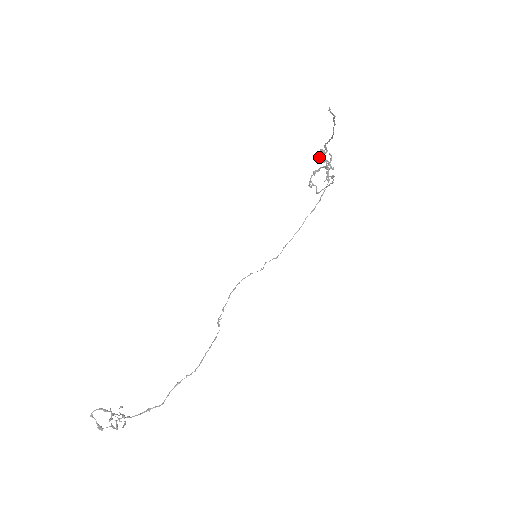
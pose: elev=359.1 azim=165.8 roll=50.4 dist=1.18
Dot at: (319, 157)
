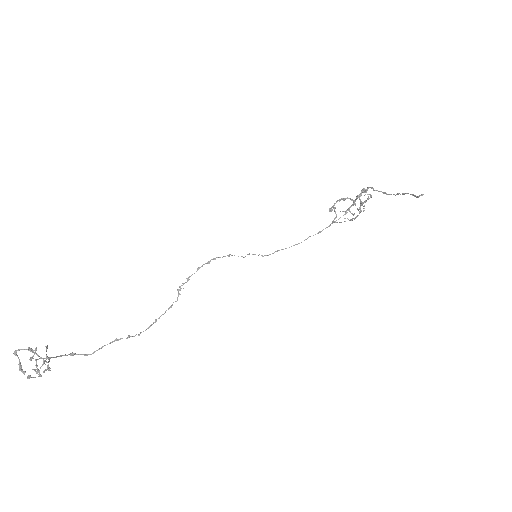
Dot at: occluded
